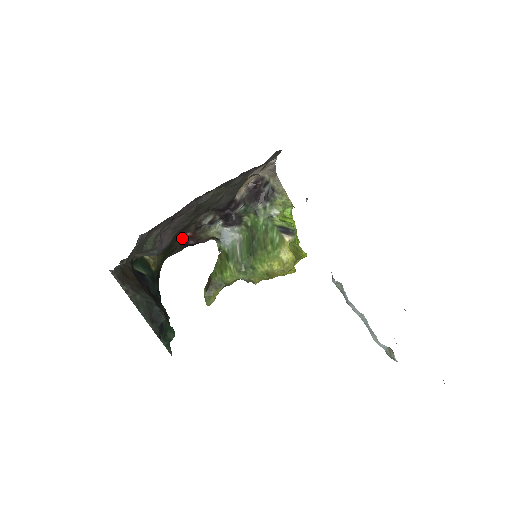
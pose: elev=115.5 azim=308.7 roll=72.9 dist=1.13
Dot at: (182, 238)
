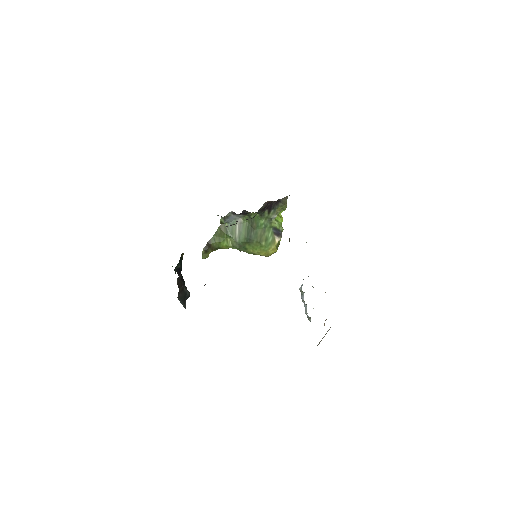
Dot at: occluded
